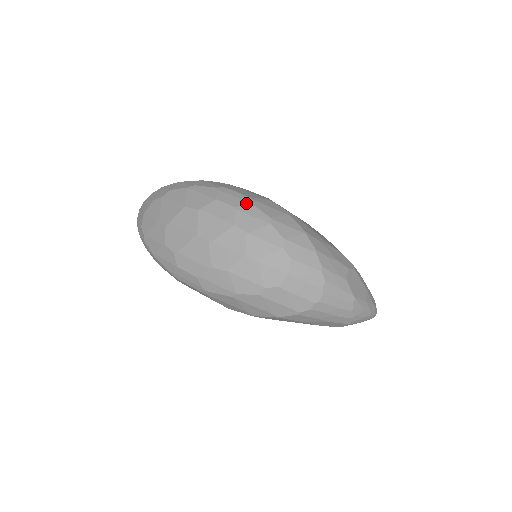
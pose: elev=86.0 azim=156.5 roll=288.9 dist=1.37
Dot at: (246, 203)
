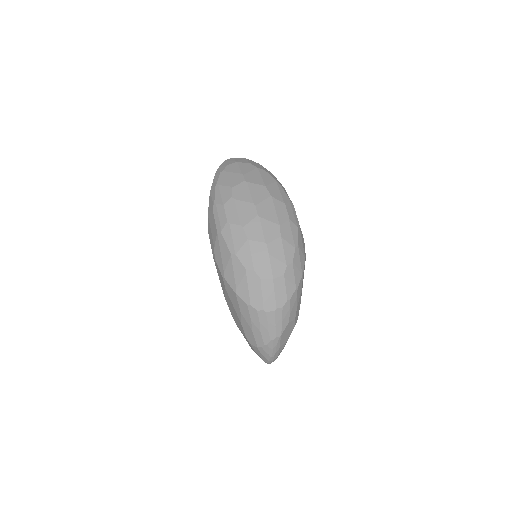
Dot at: (296, 224)
